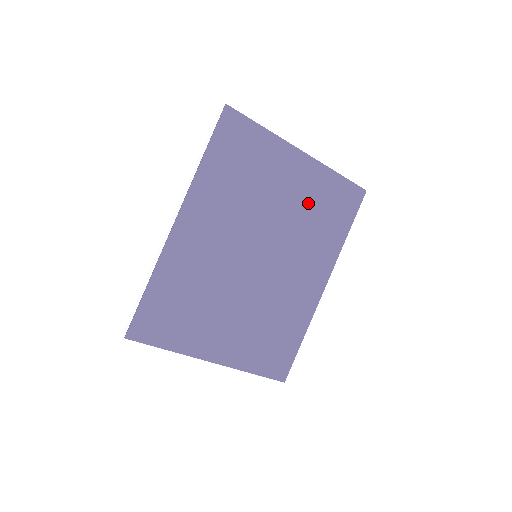
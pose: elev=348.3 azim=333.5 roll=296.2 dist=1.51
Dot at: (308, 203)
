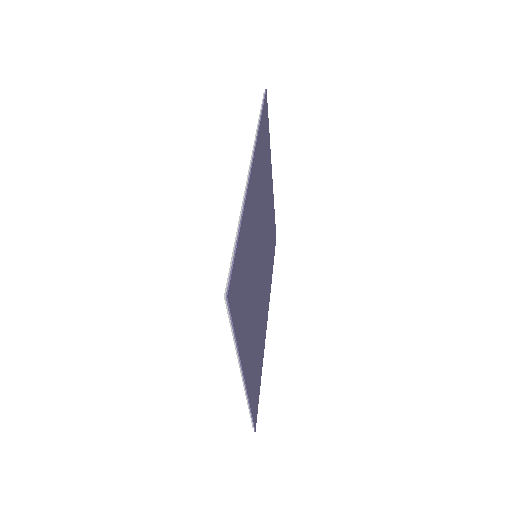
Dot at: (270, 224)
